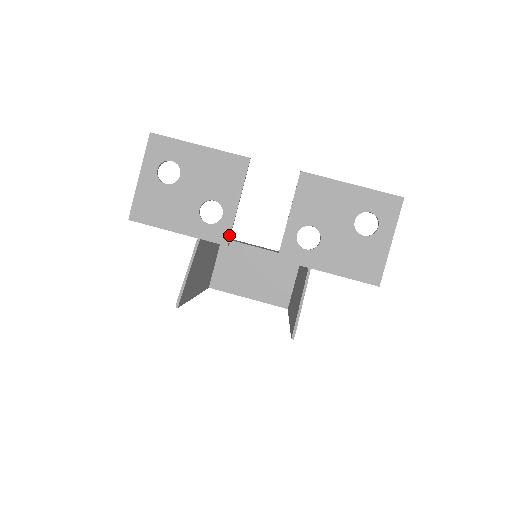
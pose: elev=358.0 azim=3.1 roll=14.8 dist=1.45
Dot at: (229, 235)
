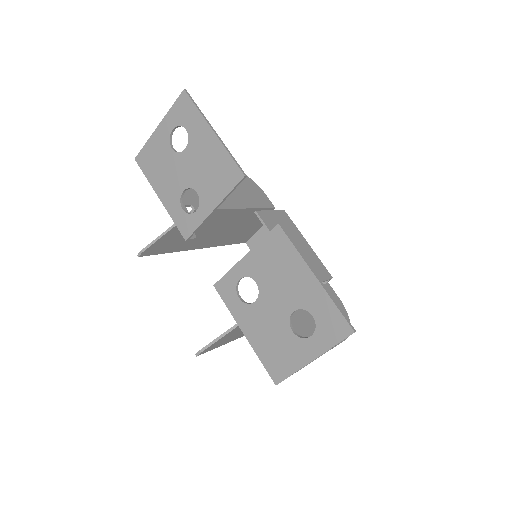
Dot at: (192, 232)
